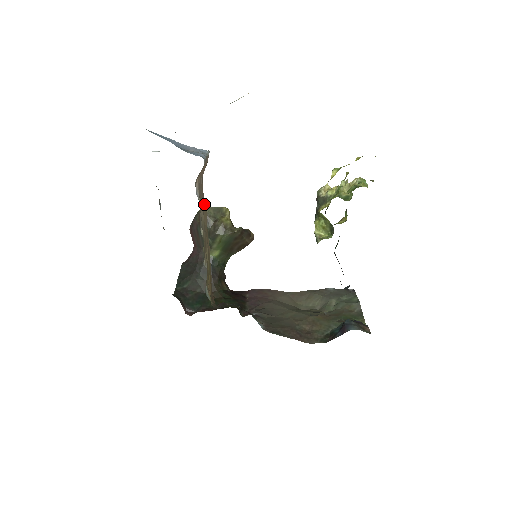
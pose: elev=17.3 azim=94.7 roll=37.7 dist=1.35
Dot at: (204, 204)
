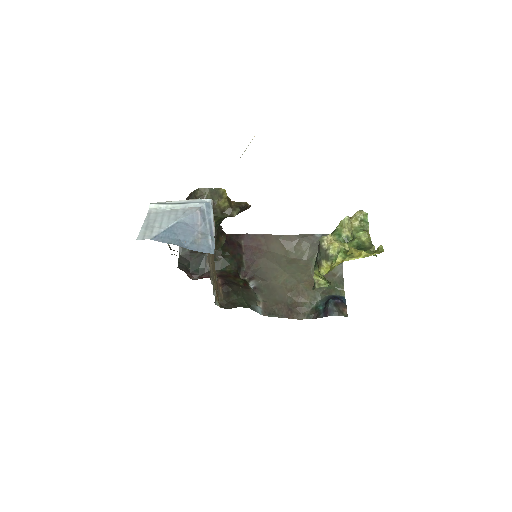
Dot at: occluded
